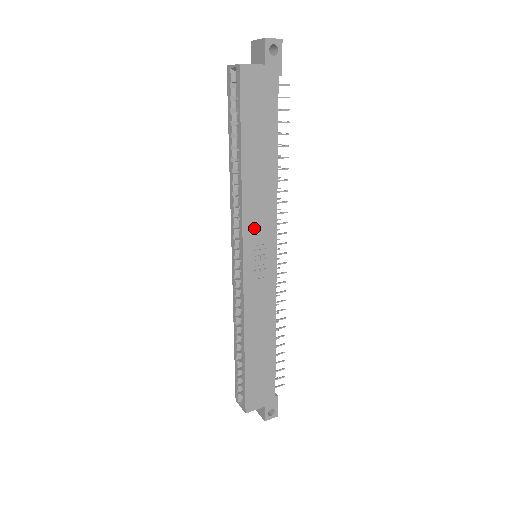
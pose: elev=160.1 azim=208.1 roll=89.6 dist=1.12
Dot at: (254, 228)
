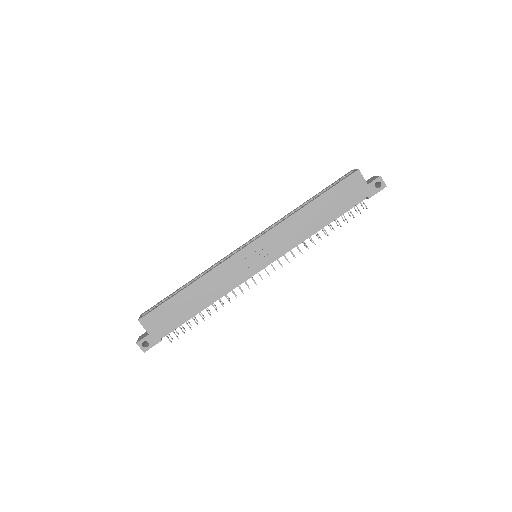
Dot at: (274, 238)
